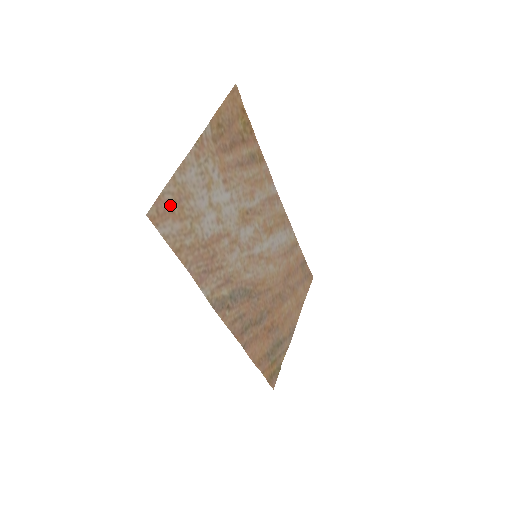
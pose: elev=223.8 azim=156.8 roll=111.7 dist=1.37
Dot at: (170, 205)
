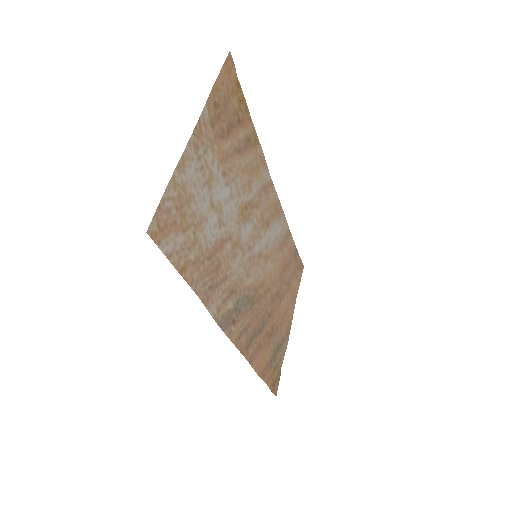
Dot at: (171, 214)
